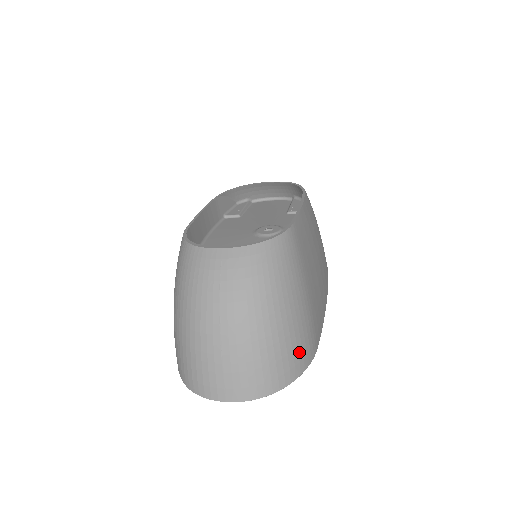
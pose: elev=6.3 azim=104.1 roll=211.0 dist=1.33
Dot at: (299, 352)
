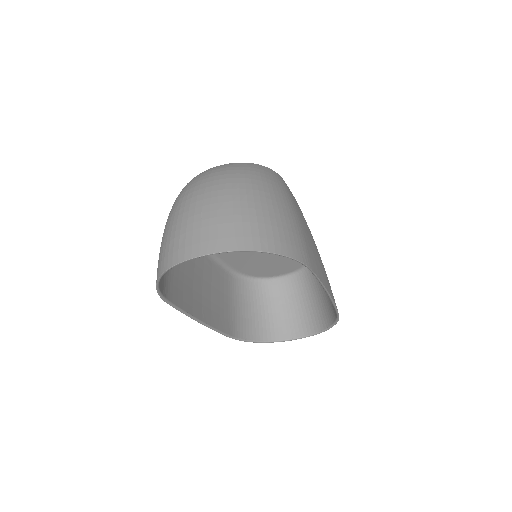
Dot at: (285, 235)
